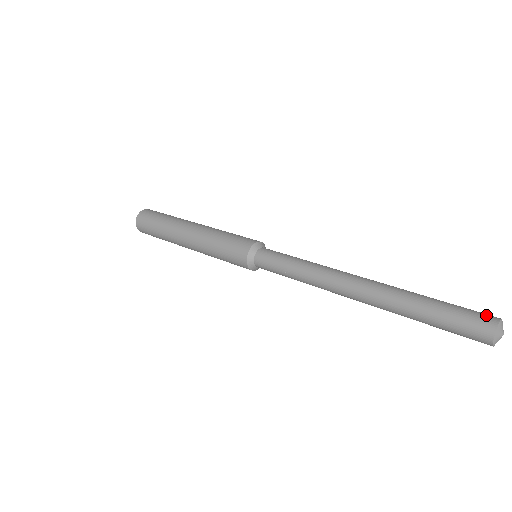
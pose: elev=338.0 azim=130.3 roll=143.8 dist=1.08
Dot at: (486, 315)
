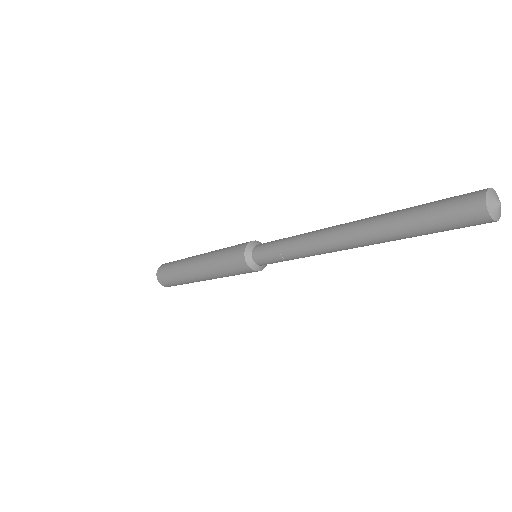
Dot at: occluded
